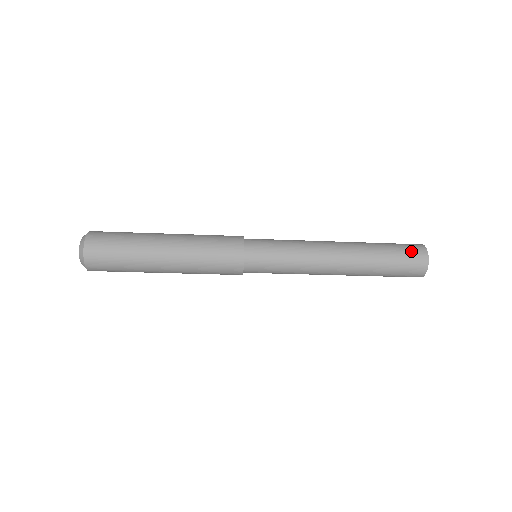
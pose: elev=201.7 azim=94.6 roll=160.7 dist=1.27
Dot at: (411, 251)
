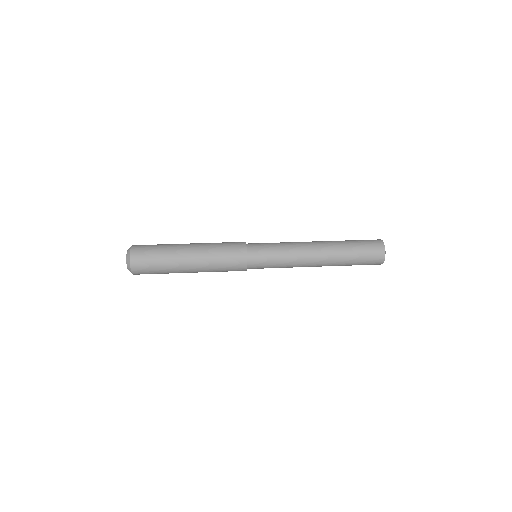
Dot at: (372, 244)
